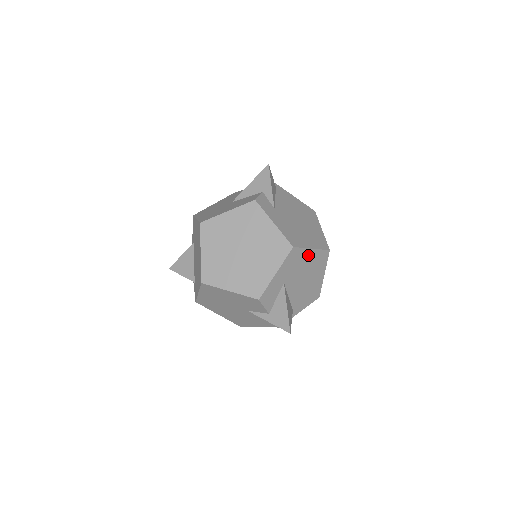
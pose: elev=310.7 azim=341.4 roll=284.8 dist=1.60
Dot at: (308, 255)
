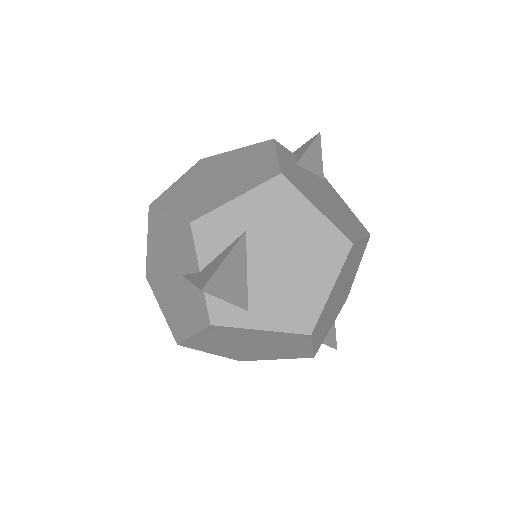
Dot at: (307, 216)
